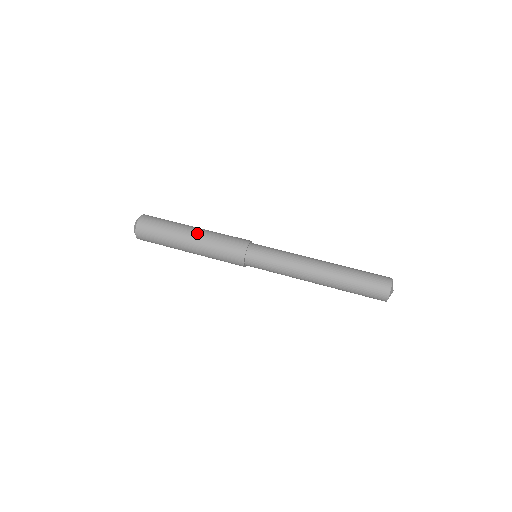
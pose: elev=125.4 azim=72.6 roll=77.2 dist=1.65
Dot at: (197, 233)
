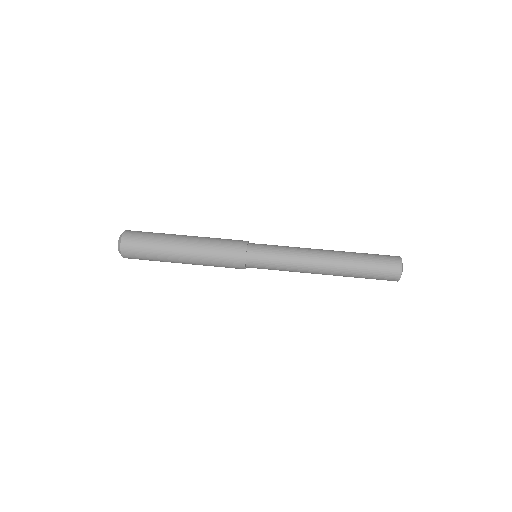
Dot at: (192, 236)
